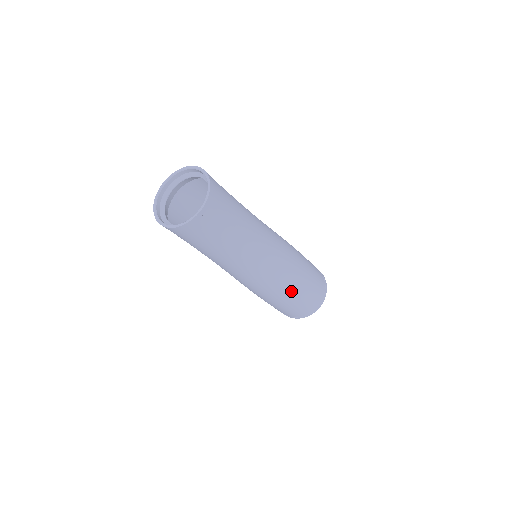
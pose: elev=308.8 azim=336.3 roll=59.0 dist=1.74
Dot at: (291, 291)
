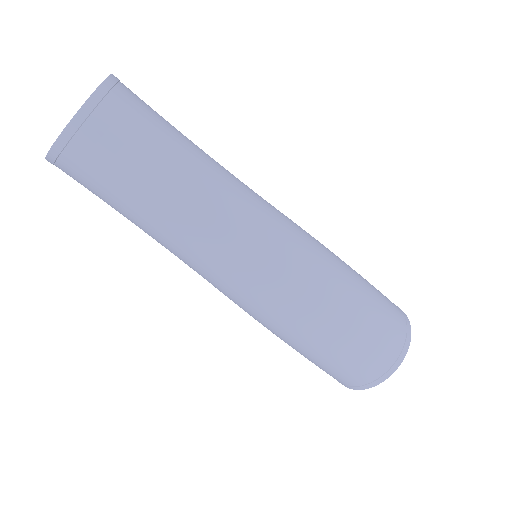
Dot at: (287, 337)
